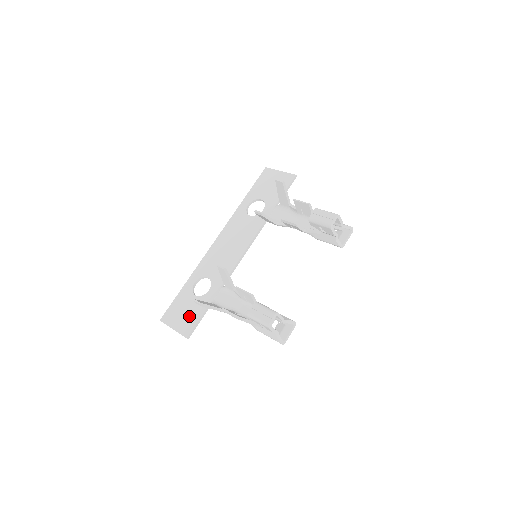
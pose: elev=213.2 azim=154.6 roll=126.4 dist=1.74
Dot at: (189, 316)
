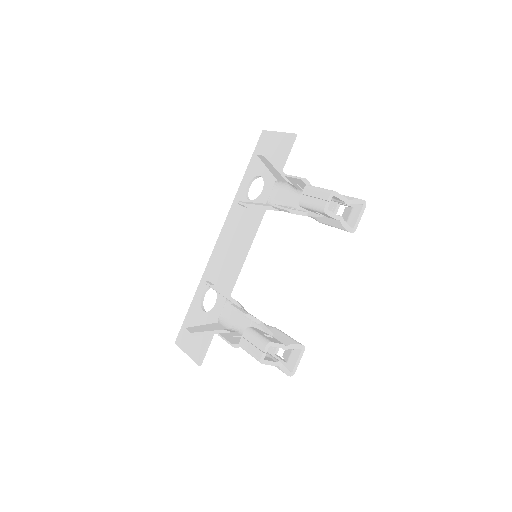
Dot at: (199, 337)
